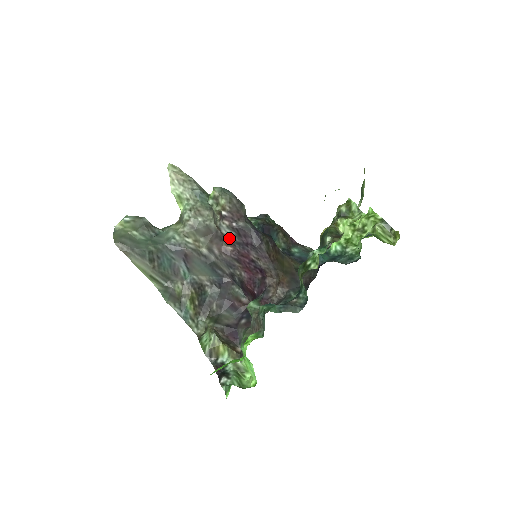
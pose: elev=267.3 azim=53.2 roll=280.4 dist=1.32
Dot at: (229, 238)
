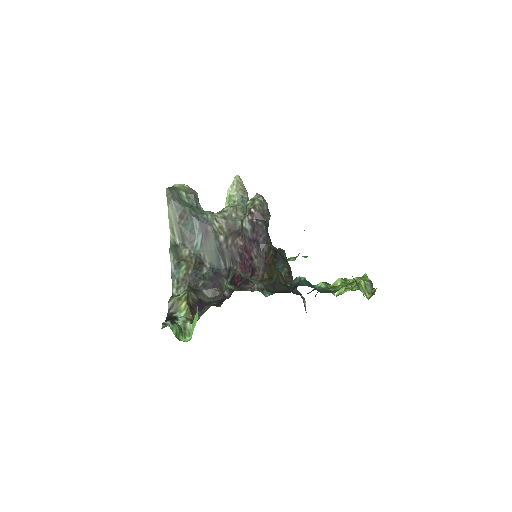
Dot at: (245, 231)
